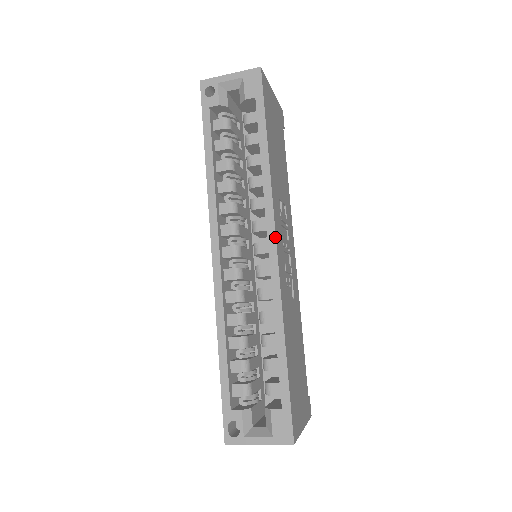
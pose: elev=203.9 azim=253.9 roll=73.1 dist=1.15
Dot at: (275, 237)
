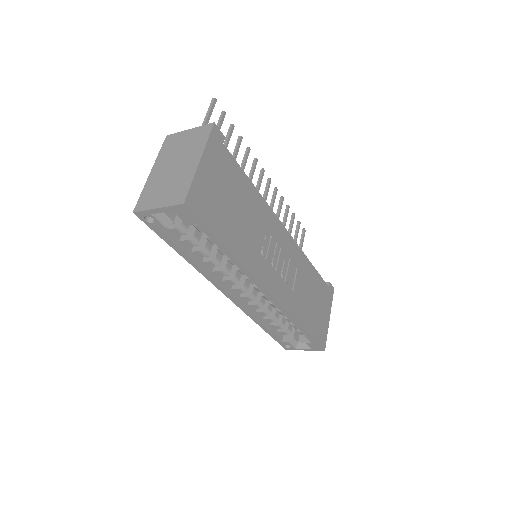
Dot at: (268, 292)
